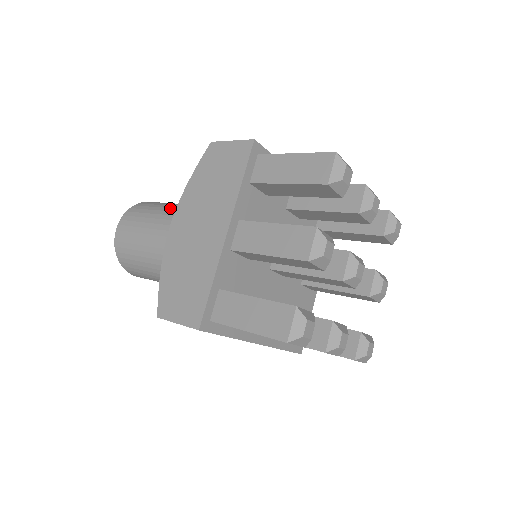
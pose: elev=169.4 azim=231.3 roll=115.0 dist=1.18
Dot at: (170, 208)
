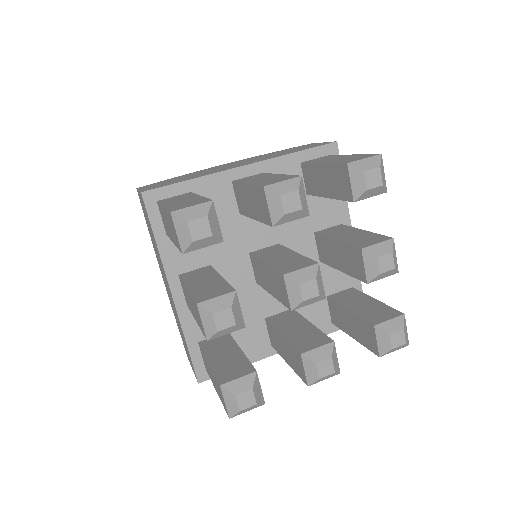
Dot at: occluded
